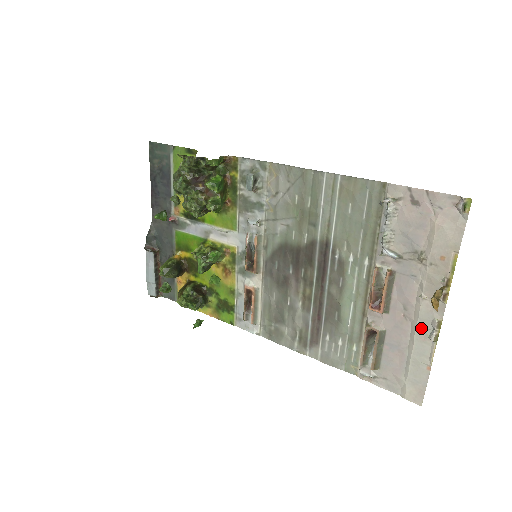
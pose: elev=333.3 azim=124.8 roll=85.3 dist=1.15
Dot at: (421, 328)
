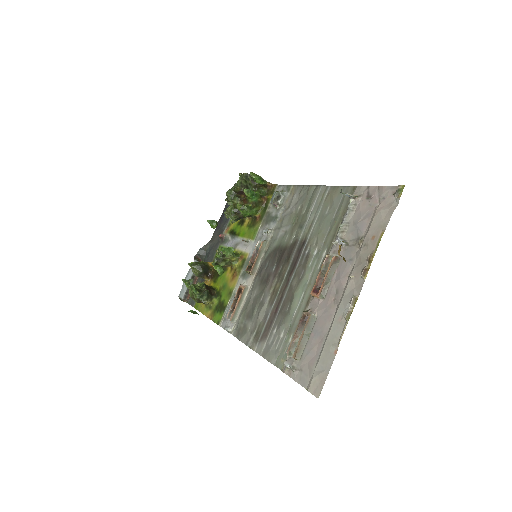
Dot at: (342, 308)
